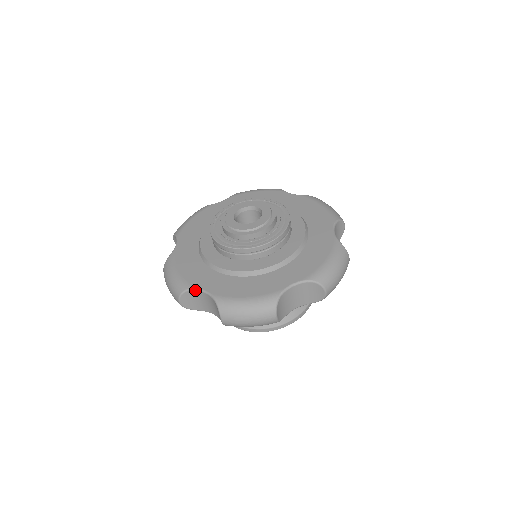
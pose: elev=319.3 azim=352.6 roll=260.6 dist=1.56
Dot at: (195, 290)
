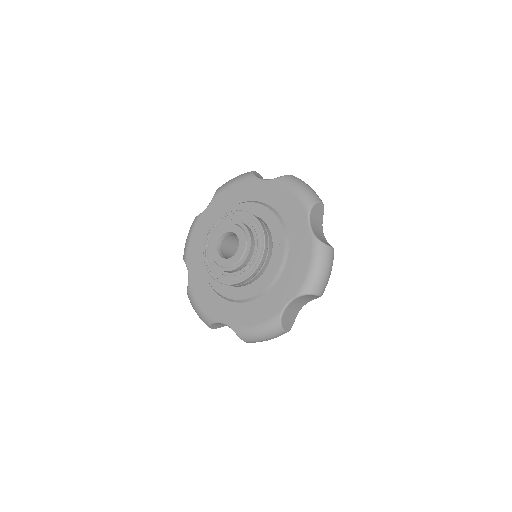
Dot at: (217, 323)
